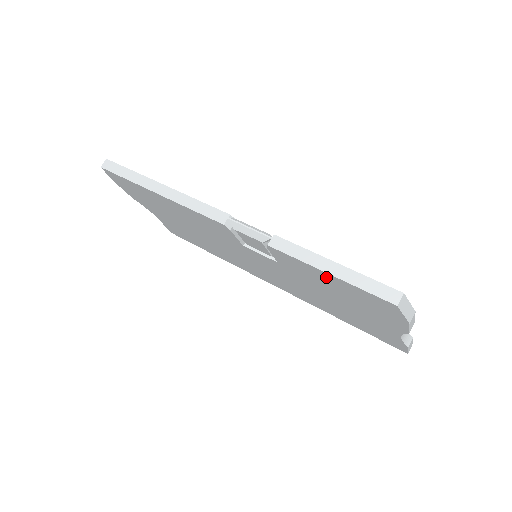
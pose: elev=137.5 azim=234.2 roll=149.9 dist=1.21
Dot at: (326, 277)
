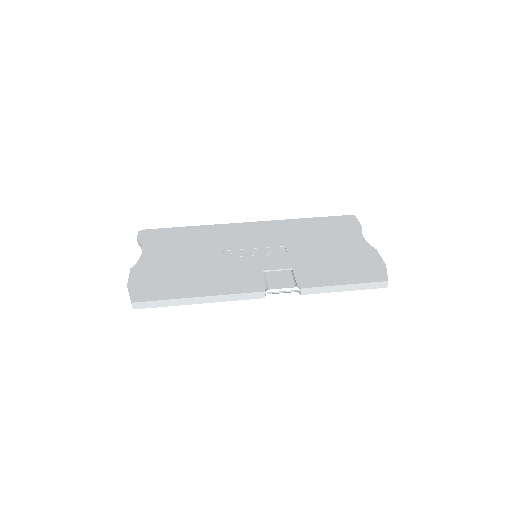
Dot at: occluded
